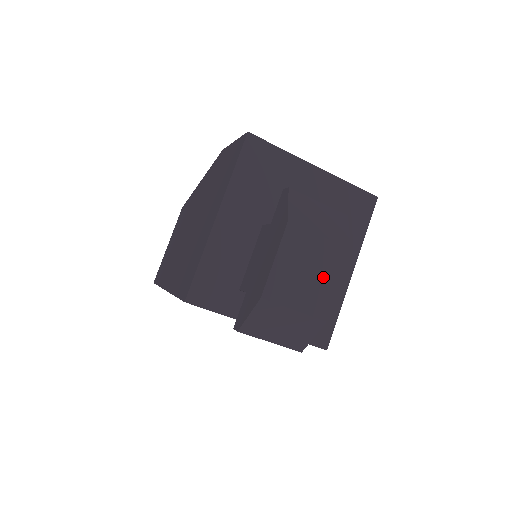
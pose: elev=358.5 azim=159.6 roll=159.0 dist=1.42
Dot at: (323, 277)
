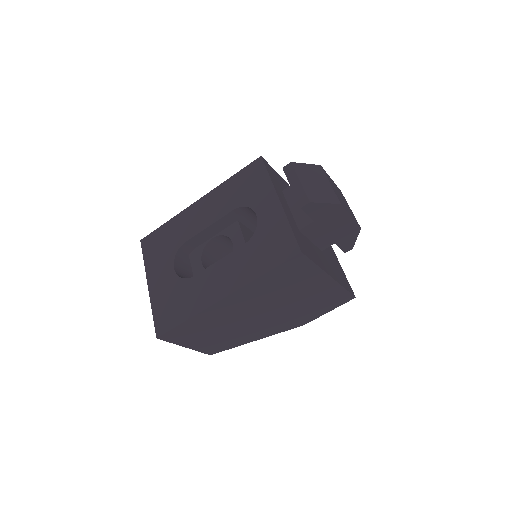
Dot at: (346, 207)
